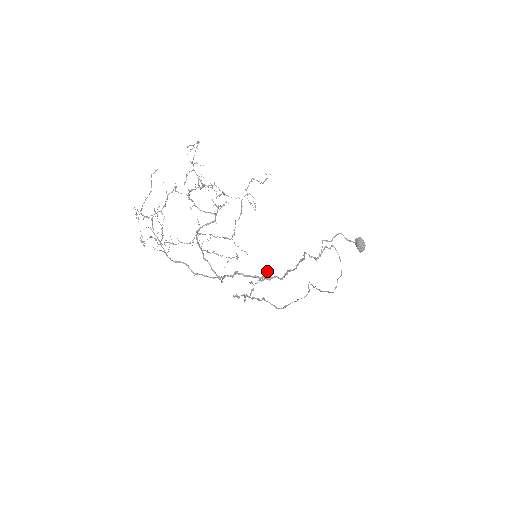
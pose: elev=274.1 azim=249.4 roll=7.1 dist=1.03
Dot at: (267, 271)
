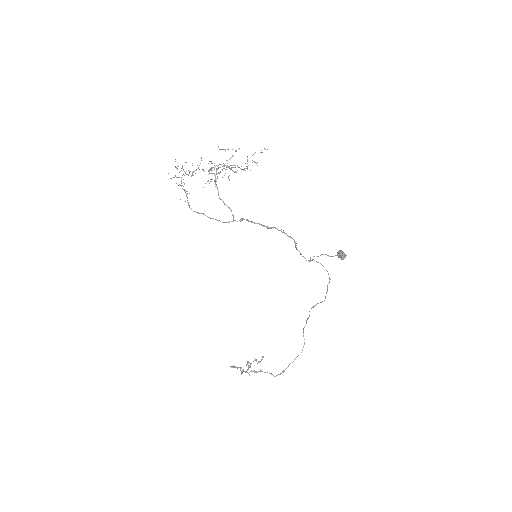
Dot at: (263, 356)
